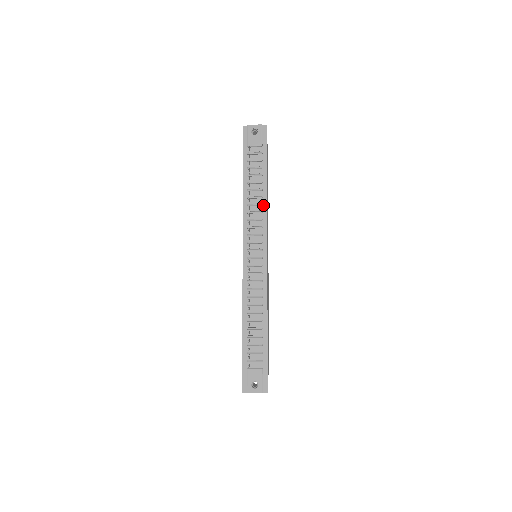
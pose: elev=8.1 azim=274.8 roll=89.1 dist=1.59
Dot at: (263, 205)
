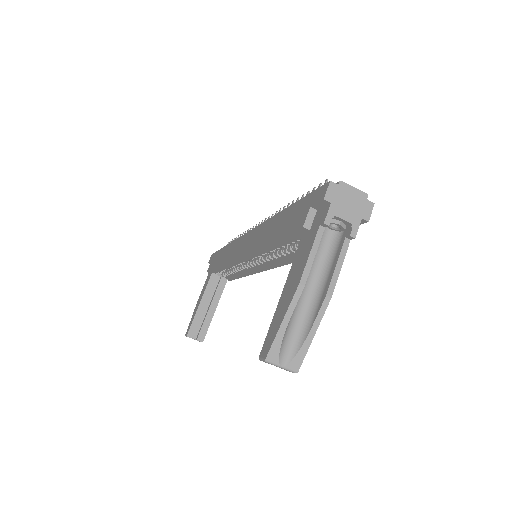
Dot at: occluded
